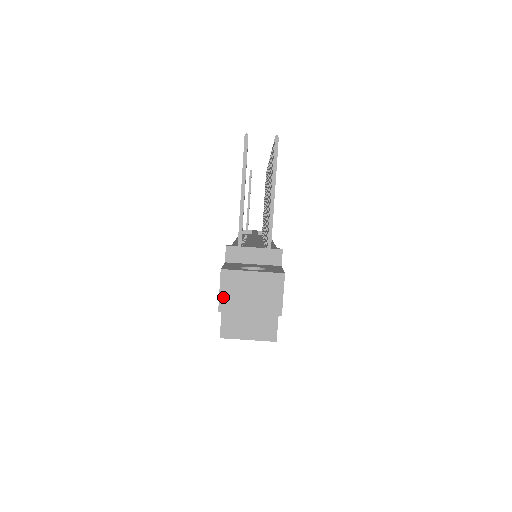
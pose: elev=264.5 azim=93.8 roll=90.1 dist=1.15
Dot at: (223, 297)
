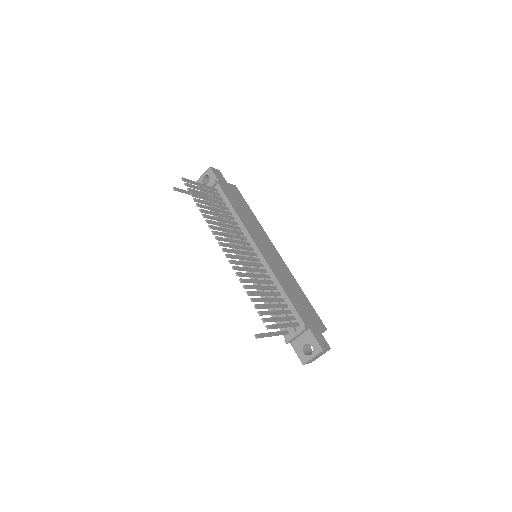
Dot at: occluded
